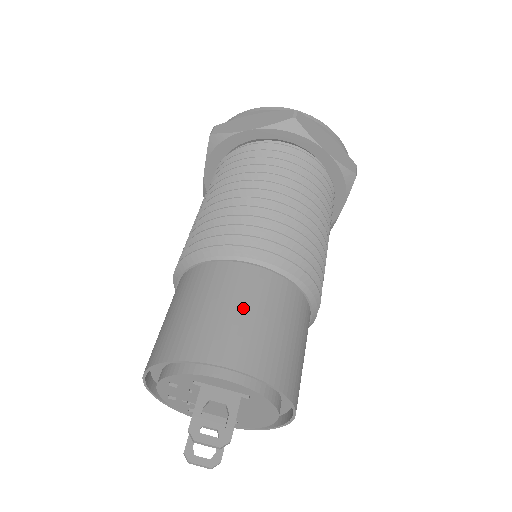
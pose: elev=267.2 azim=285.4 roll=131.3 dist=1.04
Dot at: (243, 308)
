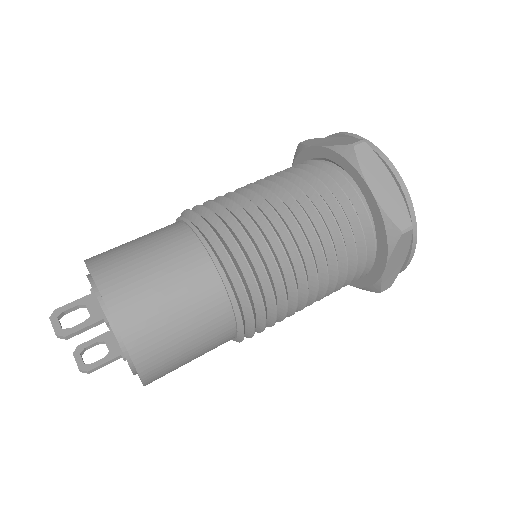
Dot at: (152, 256)
